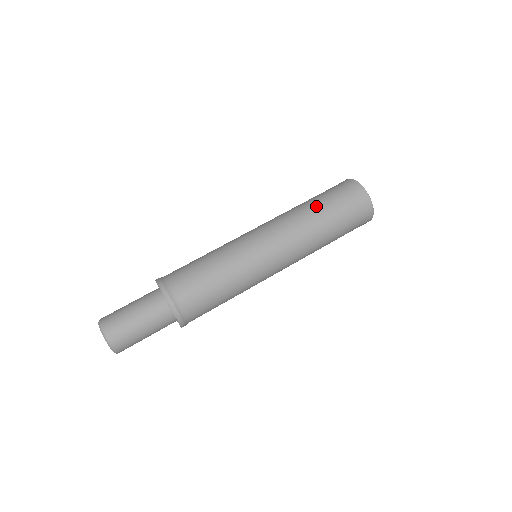
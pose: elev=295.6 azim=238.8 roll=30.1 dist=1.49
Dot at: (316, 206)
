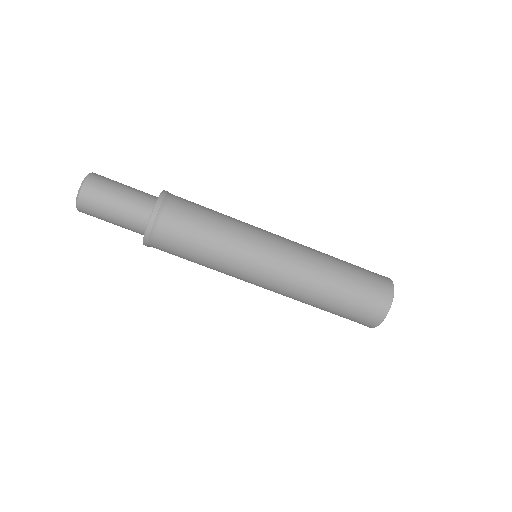
Dot at: (325, 307)
